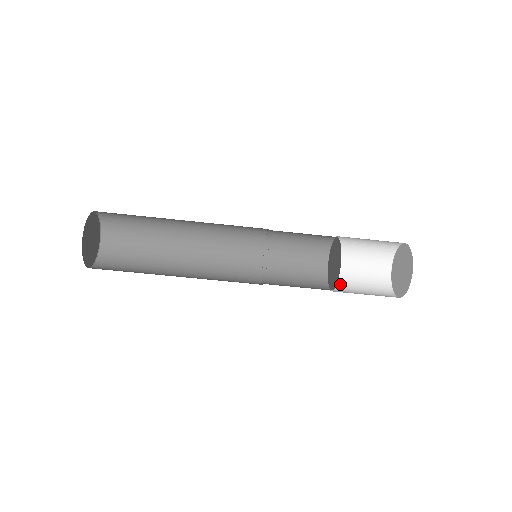
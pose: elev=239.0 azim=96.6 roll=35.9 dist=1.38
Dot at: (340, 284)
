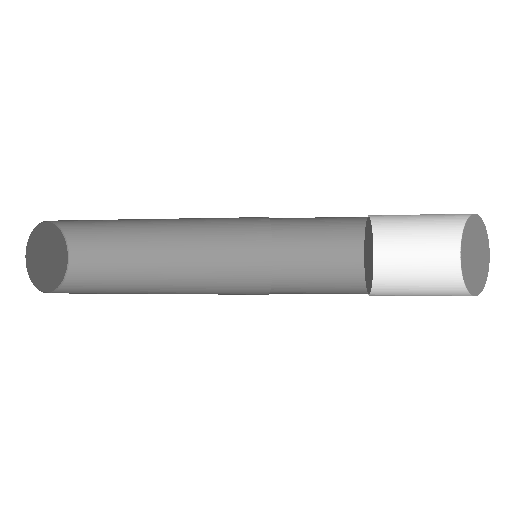
Dot at: (381, 262)
